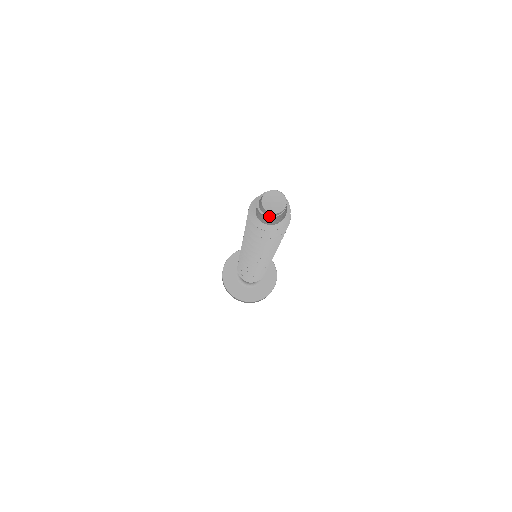
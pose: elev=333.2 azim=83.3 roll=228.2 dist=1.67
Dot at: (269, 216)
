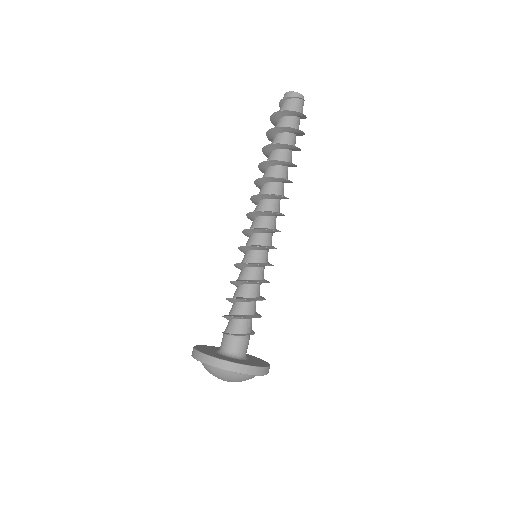
Dot at: (298, 97)
